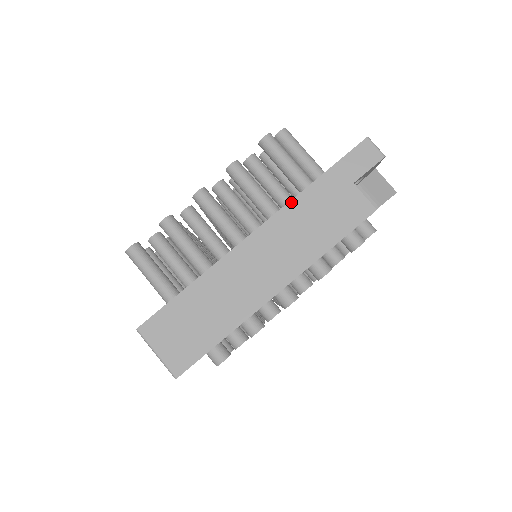
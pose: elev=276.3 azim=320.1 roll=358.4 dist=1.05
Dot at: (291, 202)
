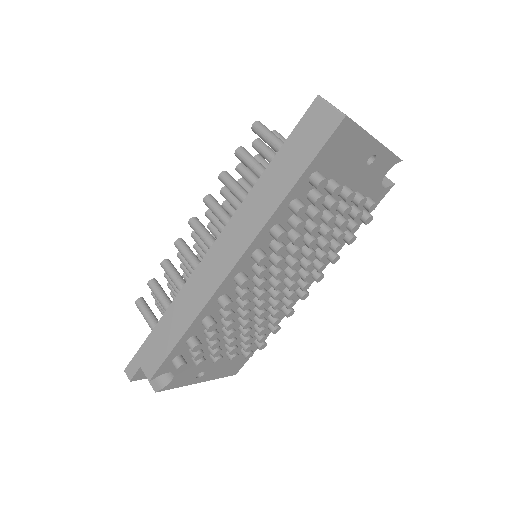
Dot at: occluded
